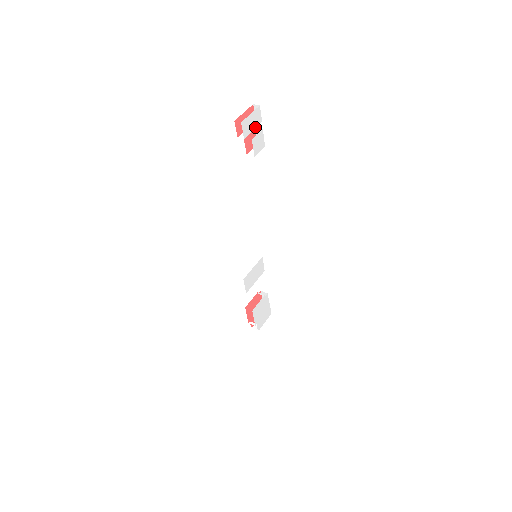
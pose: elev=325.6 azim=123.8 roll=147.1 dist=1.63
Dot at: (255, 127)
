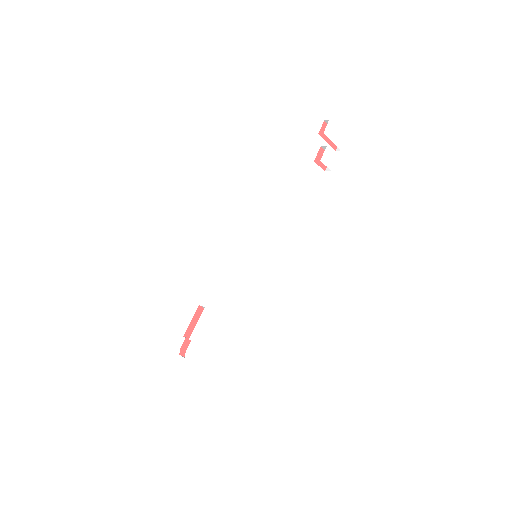
Dot at: (334, 143)
